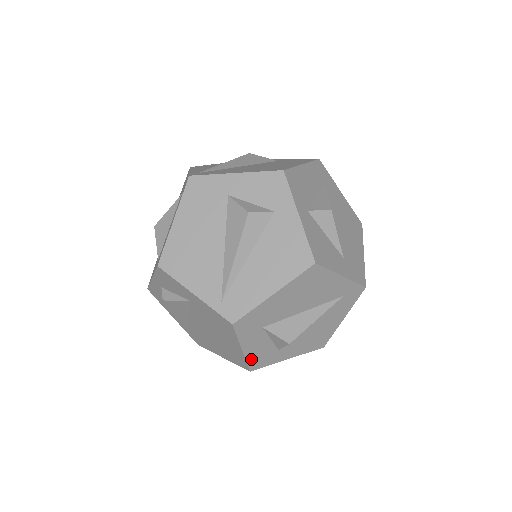
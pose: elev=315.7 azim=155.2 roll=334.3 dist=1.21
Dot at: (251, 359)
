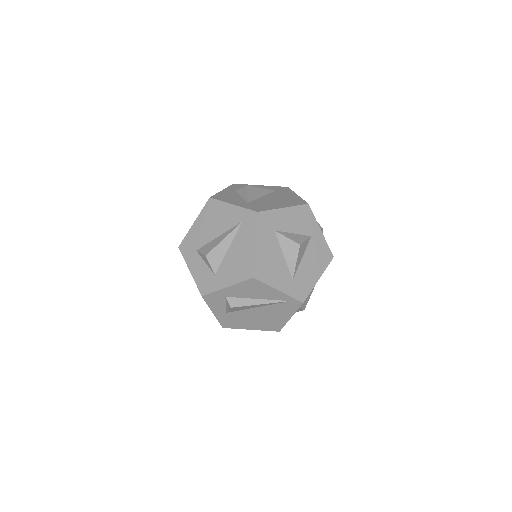
Dot at: (199, 282)
